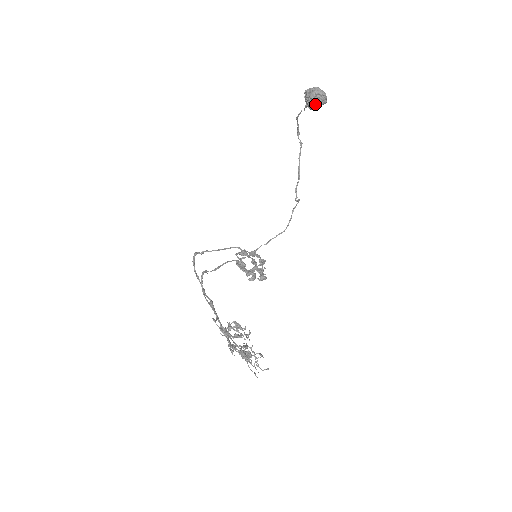
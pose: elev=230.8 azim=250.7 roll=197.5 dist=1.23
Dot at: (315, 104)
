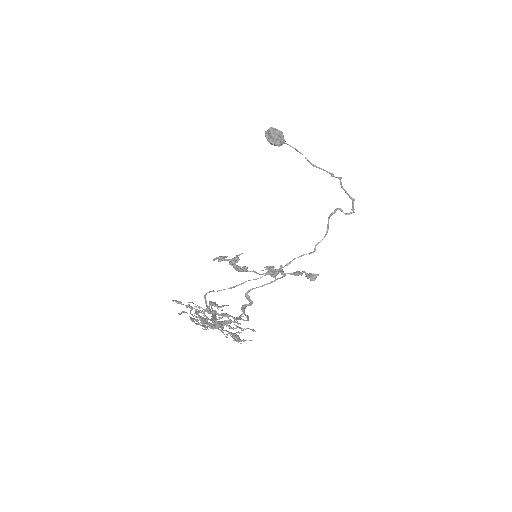
Dot at: (272, 139)
